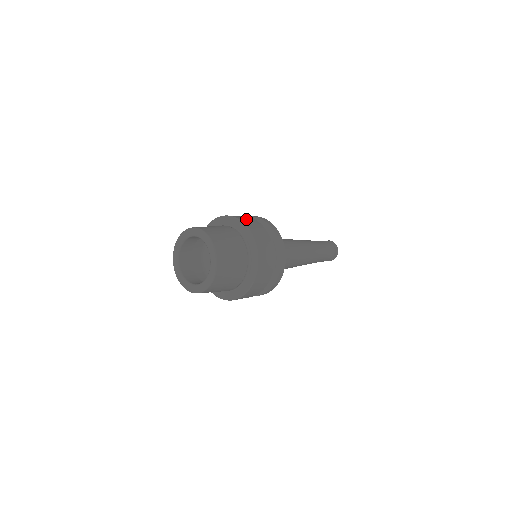
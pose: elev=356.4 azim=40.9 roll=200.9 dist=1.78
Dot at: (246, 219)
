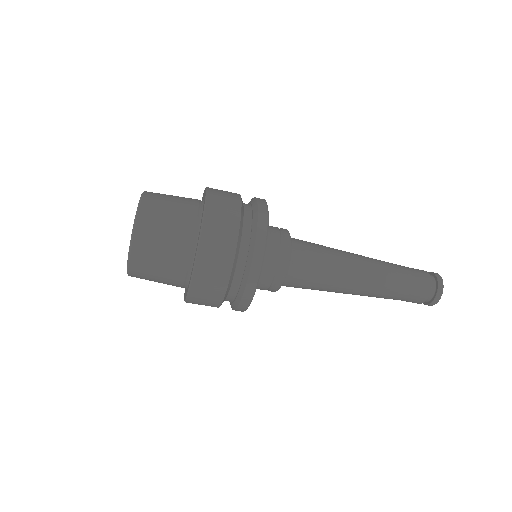
Dot at: occluded
